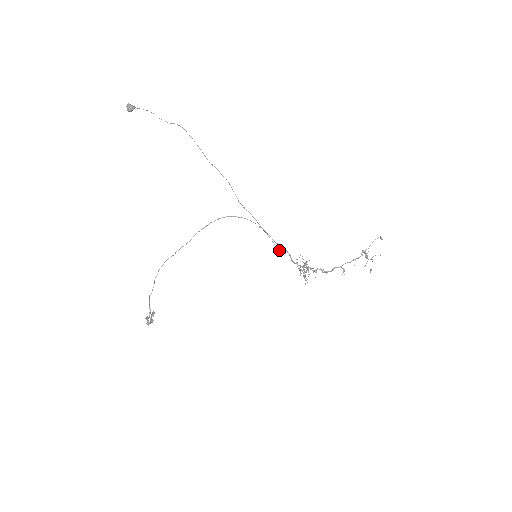
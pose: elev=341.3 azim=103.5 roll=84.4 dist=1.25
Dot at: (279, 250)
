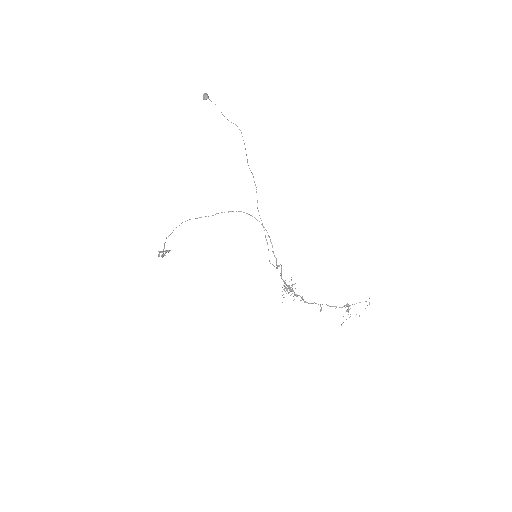
Dot at: (270, 263)
